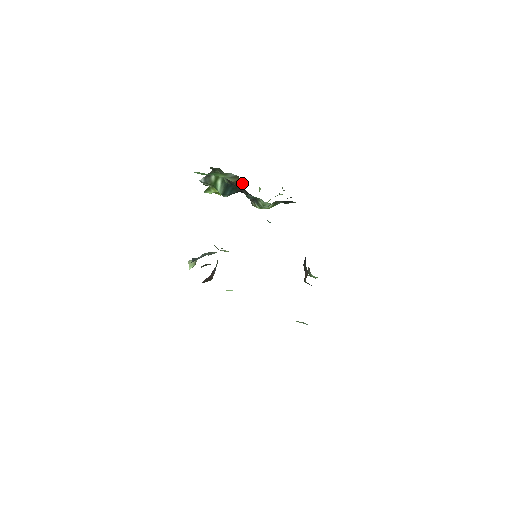
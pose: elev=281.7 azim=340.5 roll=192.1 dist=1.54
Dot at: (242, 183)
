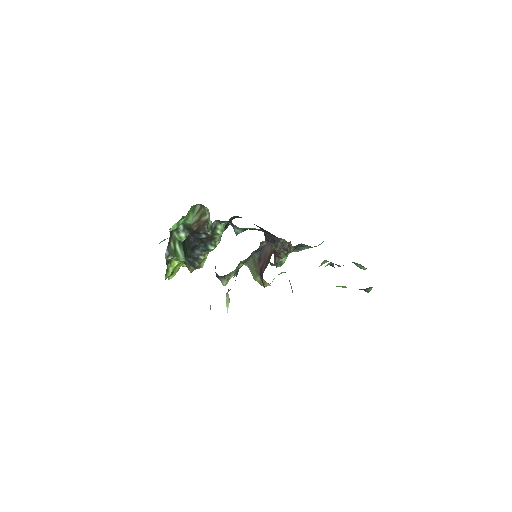
Dot at: (208, 209)
